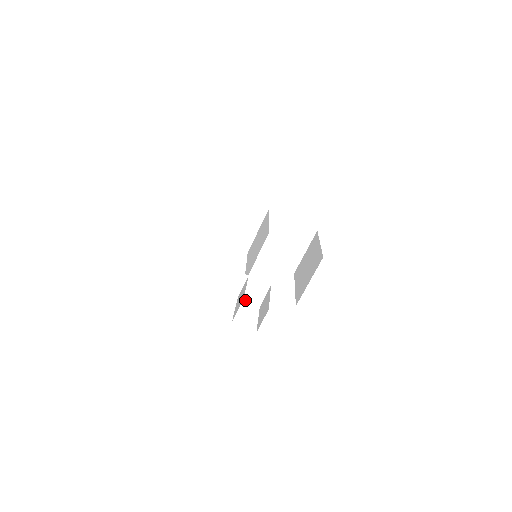
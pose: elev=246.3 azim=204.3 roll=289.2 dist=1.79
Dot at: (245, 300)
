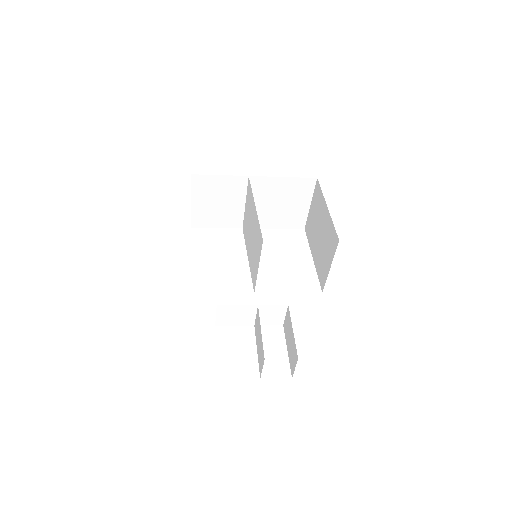
Dot at: occluded
